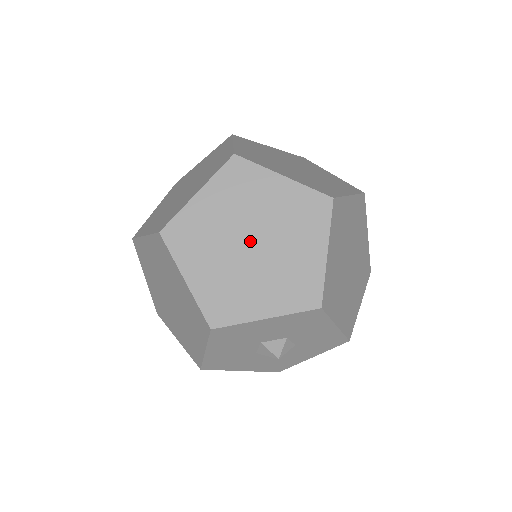
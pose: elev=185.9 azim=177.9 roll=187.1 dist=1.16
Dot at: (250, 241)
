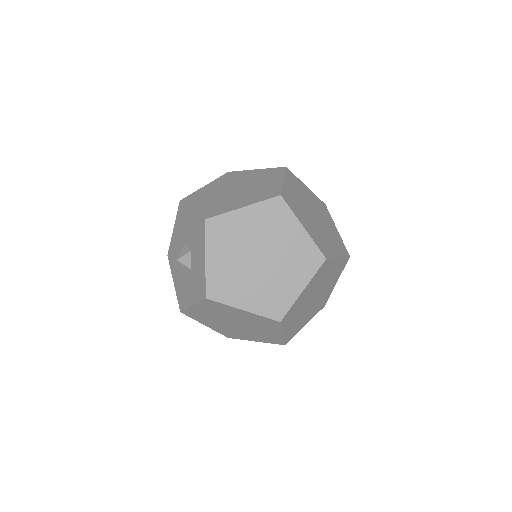
Dot at: (313, 299)
